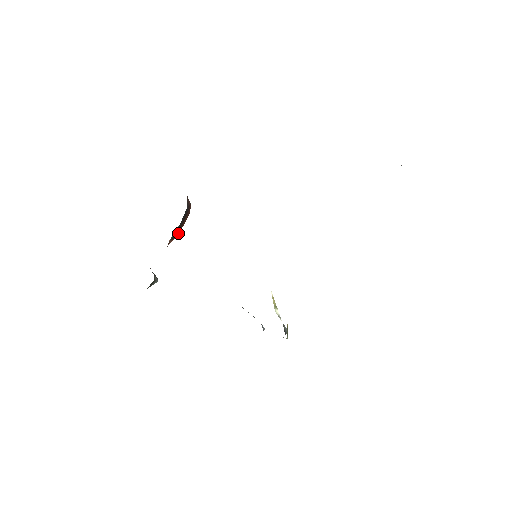
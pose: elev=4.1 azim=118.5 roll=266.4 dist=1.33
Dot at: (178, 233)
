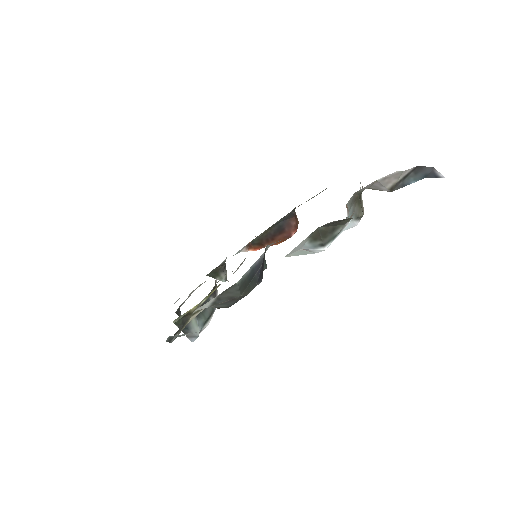
Dot at: (264, 244)
